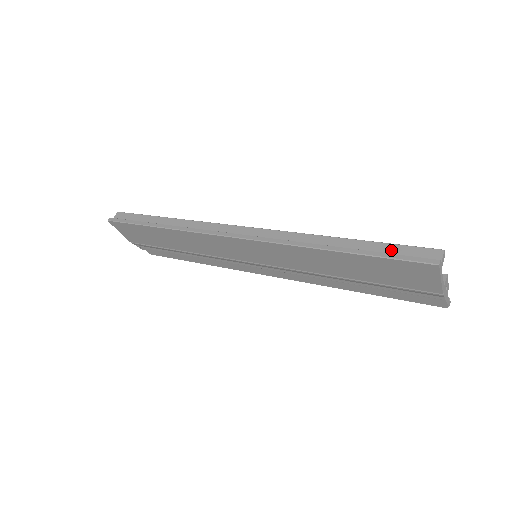
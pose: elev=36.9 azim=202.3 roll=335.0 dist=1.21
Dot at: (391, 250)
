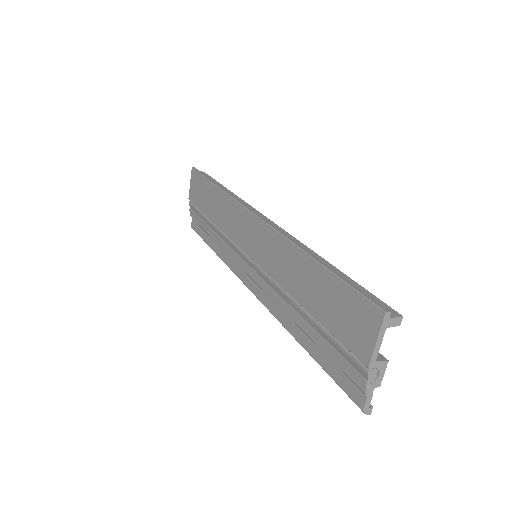
Dot at: occluded
